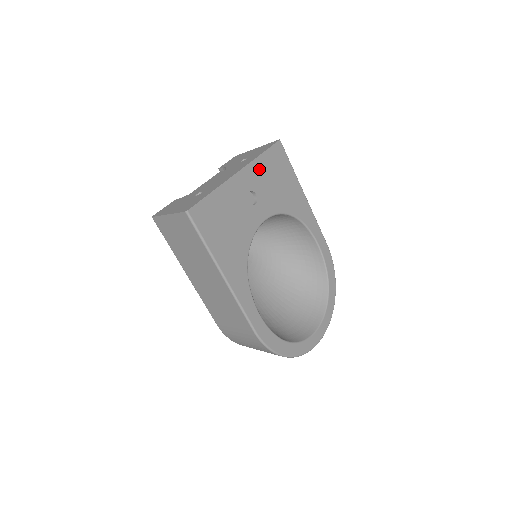
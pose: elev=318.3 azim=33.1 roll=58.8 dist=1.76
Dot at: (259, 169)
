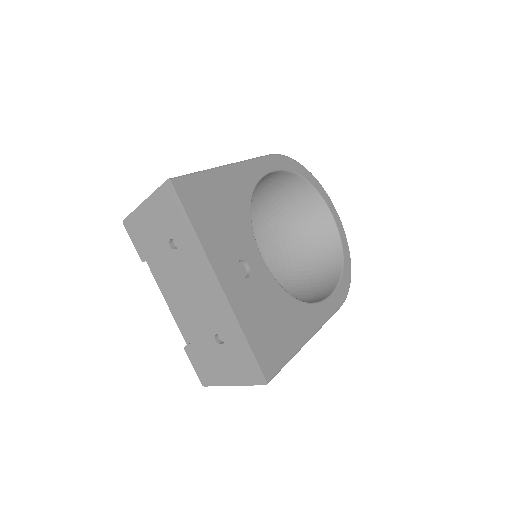
Dot at: (212, 242)
